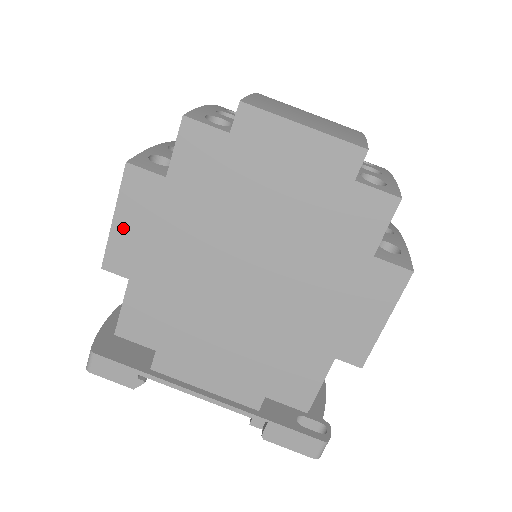
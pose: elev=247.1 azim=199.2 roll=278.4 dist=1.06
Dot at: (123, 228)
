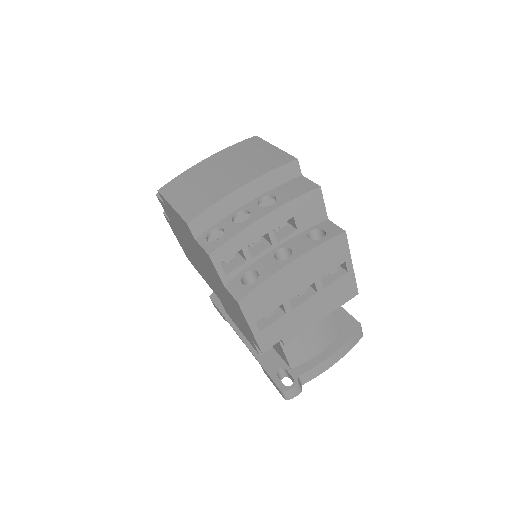
Dot at: occluded
